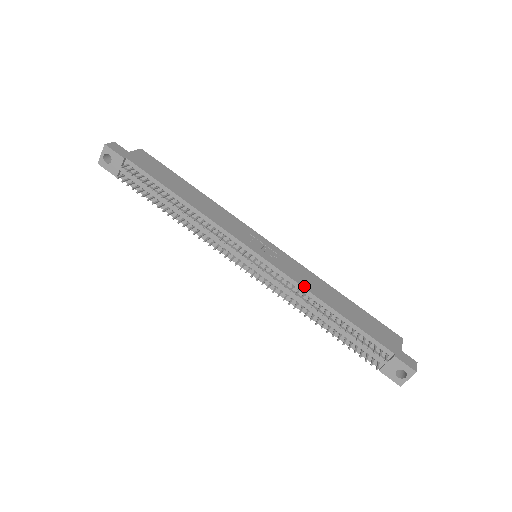
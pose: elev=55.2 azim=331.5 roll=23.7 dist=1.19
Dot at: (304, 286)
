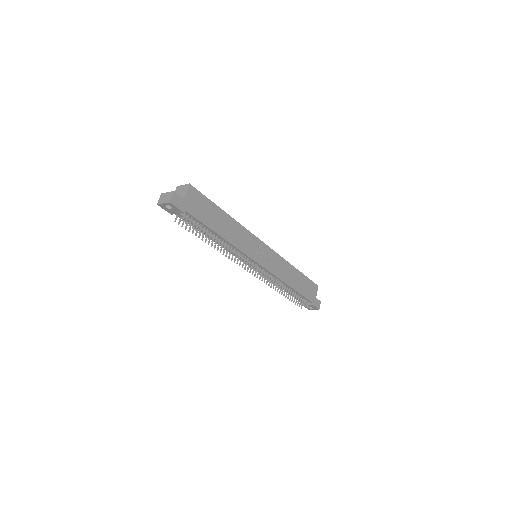
Dot at: (281, 278)
